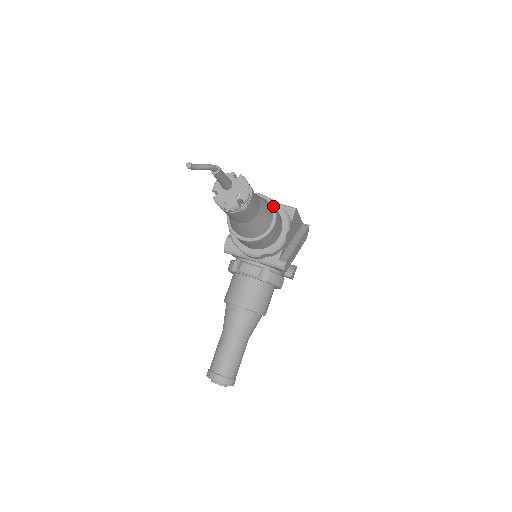
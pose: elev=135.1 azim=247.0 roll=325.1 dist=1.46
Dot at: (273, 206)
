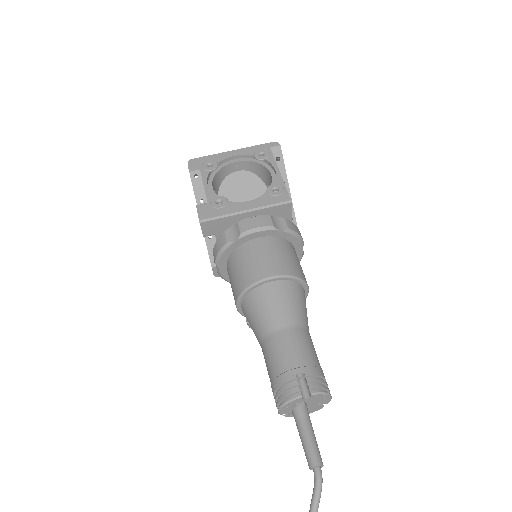
Dot at: (299, 281)
